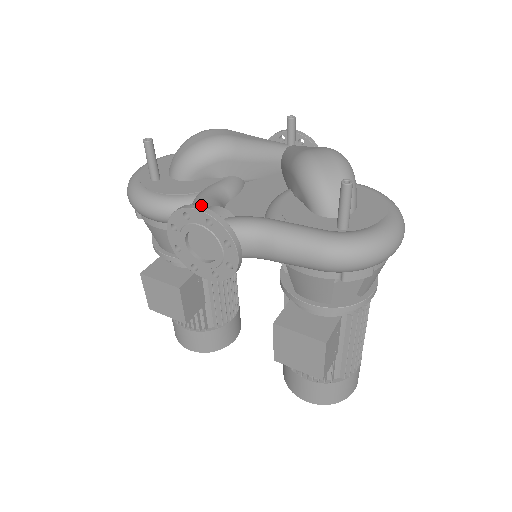
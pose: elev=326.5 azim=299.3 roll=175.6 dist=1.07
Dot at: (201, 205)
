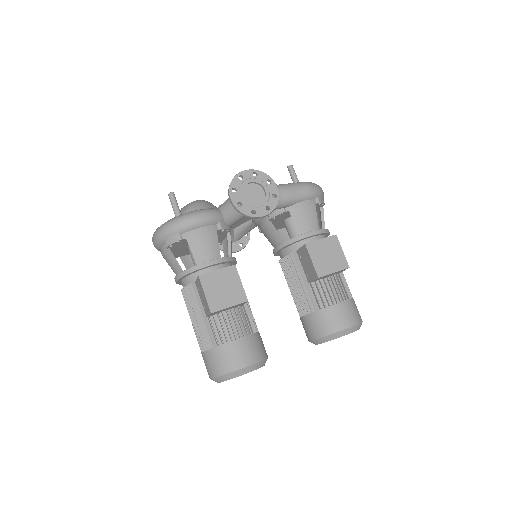
Dot at: occluded
